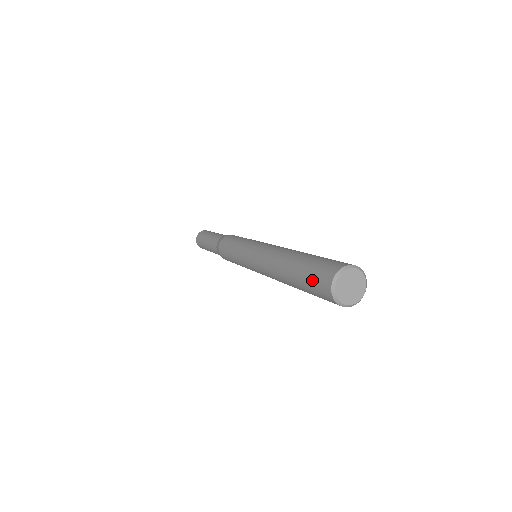
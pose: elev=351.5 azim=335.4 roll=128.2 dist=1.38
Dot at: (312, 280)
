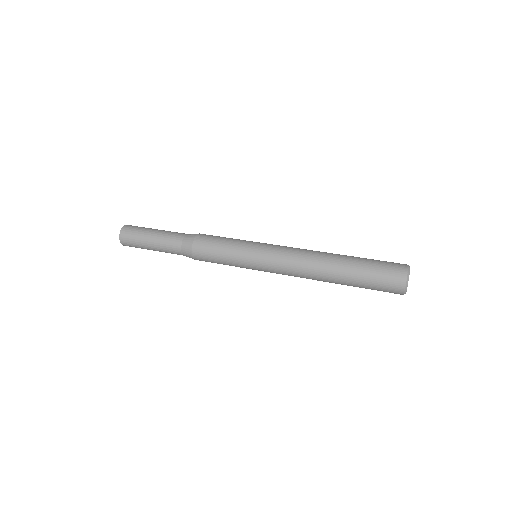
Dot at: (378, 289)
